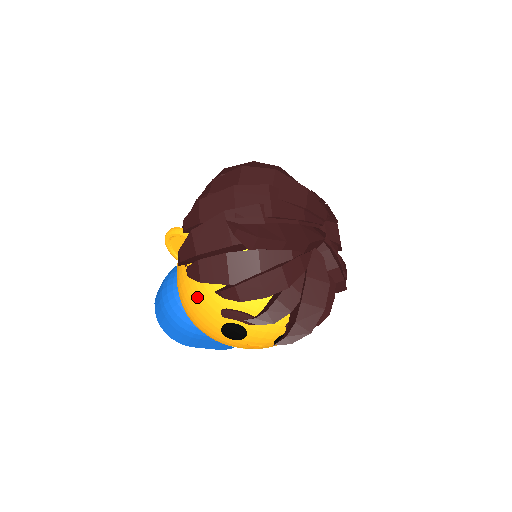
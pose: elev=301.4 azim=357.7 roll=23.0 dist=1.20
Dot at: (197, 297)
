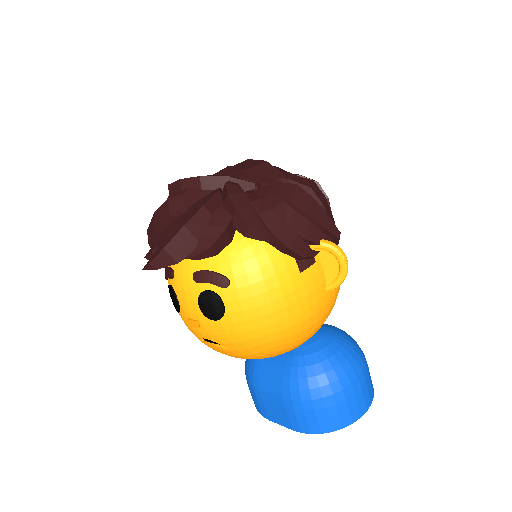
Dot at: occluded
